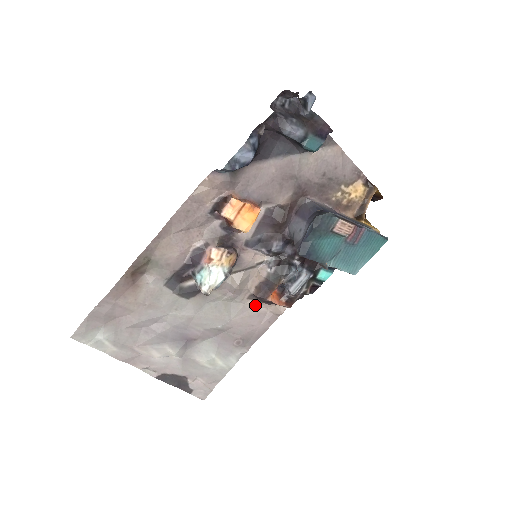
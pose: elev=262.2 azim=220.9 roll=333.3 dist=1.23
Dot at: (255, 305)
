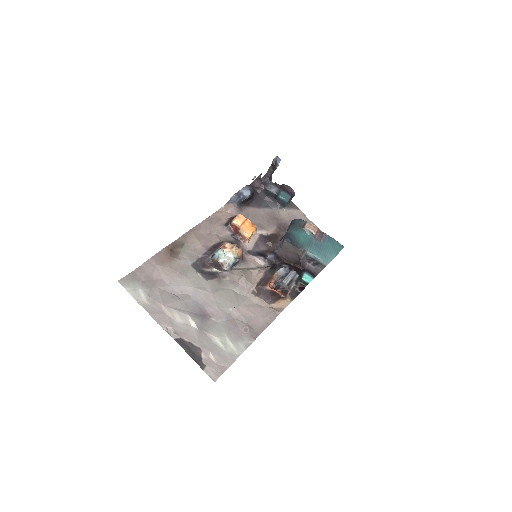
Dot at: (258, 301)
